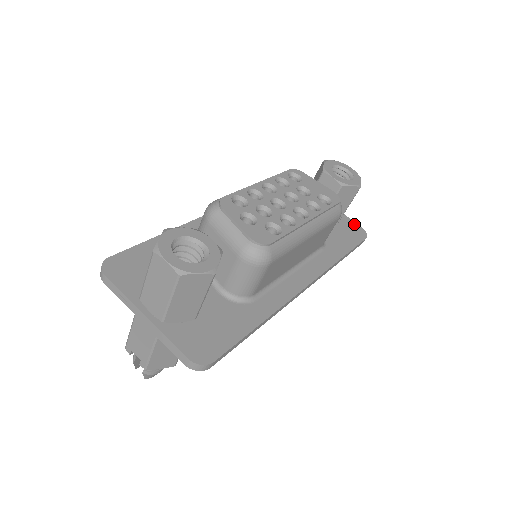
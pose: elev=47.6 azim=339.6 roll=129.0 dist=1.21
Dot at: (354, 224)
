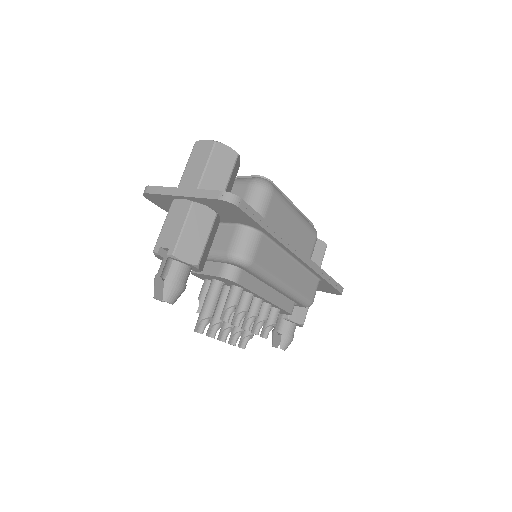
Dot at: occluded
